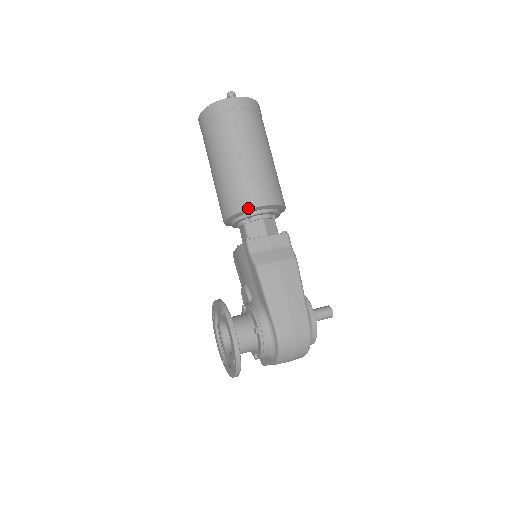
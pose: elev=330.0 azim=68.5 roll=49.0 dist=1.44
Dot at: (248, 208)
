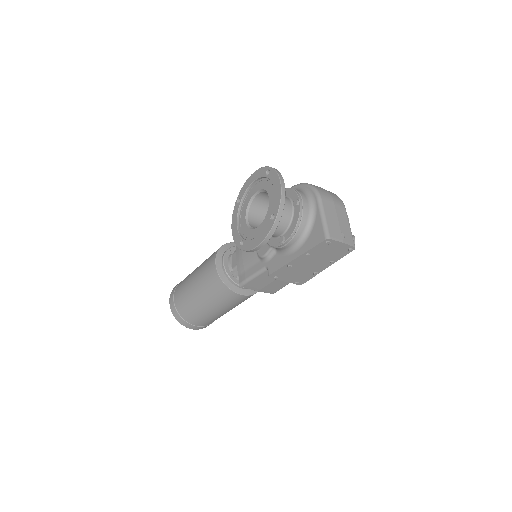
Dot at: (227, 243)
